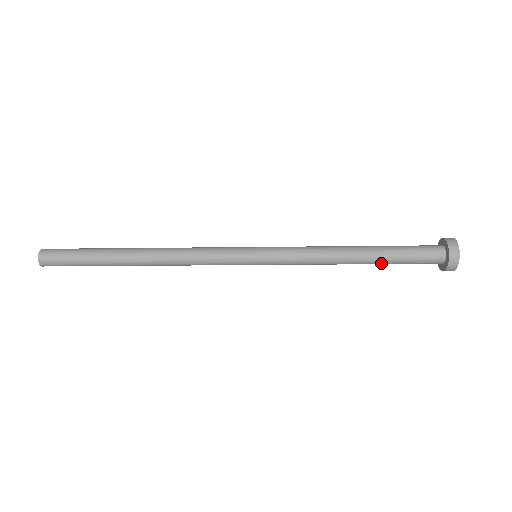
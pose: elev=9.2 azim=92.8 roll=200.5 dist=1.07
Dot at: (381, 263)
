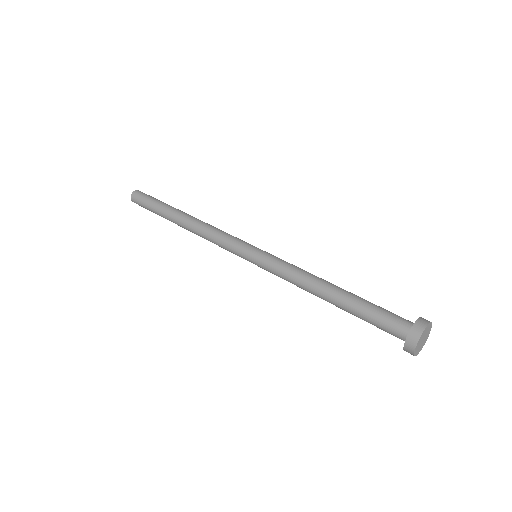
Dot at: (348, 311)
